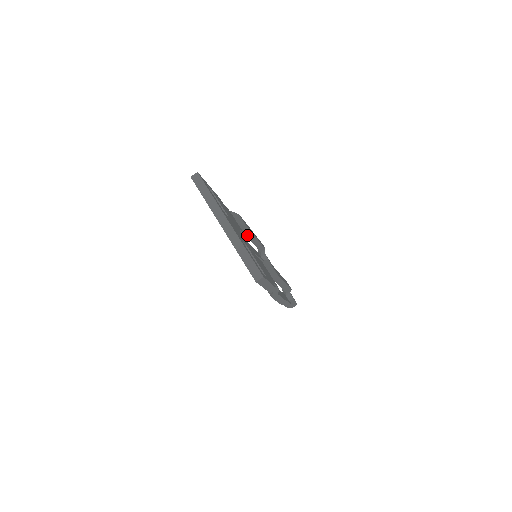
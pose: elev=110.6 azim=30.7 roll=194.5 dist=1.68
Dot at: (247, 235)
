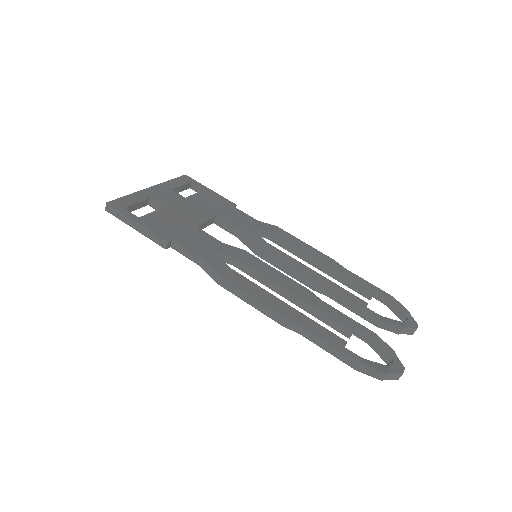
Dot at: (292, 251)
